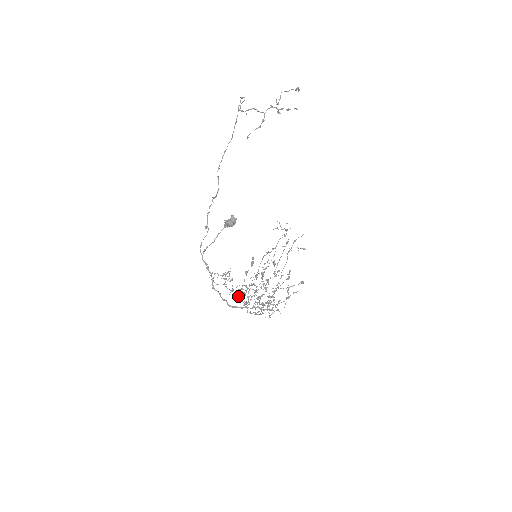
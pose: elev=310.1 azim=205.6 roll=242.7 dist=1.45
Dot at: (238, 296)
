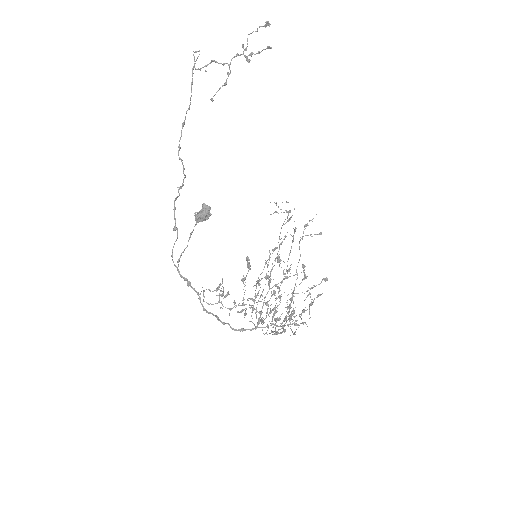
Dot at: occluded
